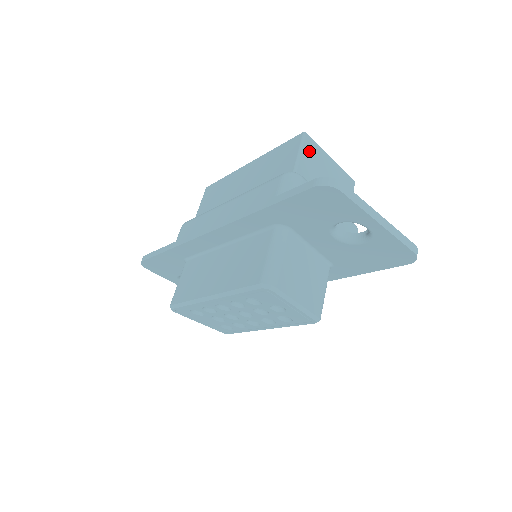
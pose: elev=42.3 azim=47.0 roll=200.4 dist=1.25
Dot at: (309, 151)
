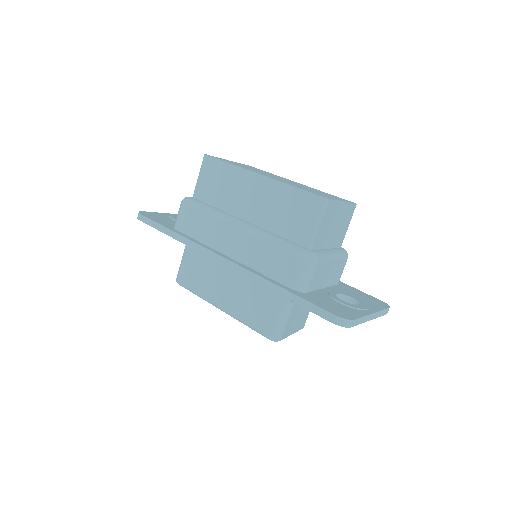
Dot at: (327, 215)
